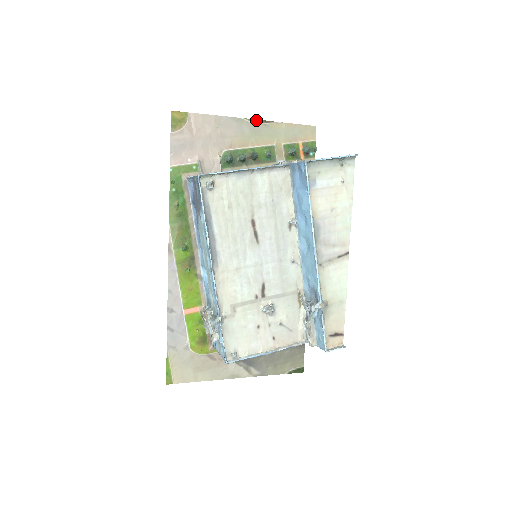
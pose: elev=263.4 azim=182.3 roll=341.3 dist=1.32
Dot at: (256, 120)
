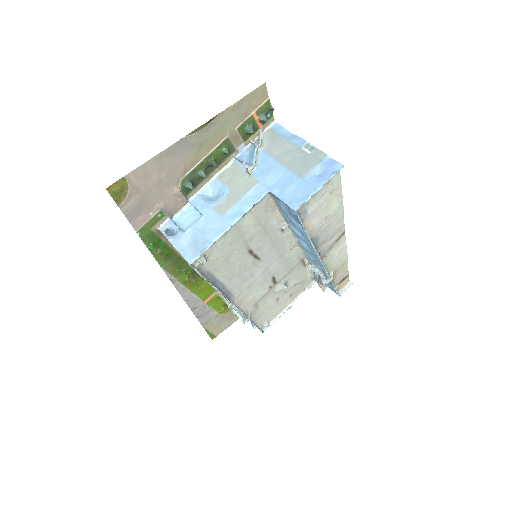
Dot at: (199, 128)
